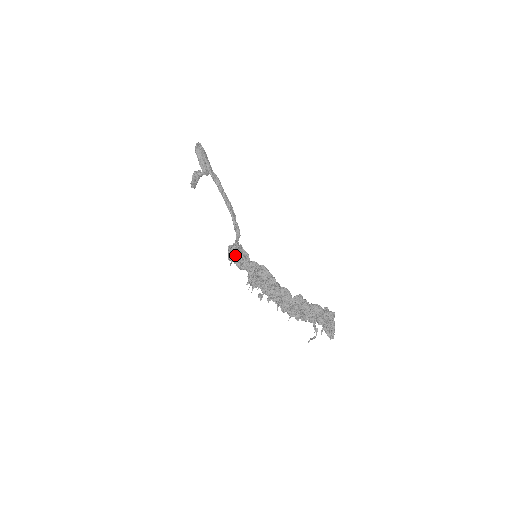
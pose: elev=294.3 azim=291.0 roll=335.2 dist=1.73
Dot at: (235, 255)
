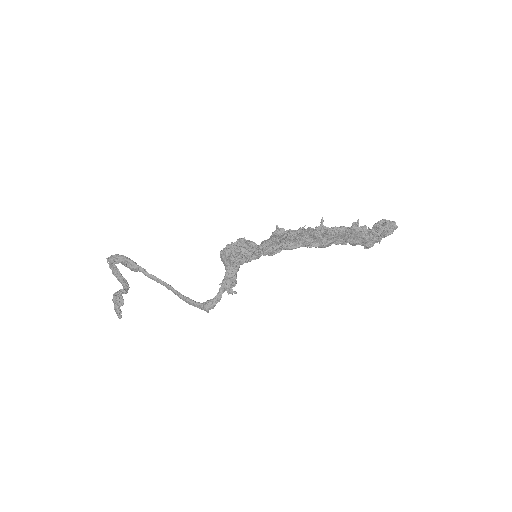
Dot at: occluded
